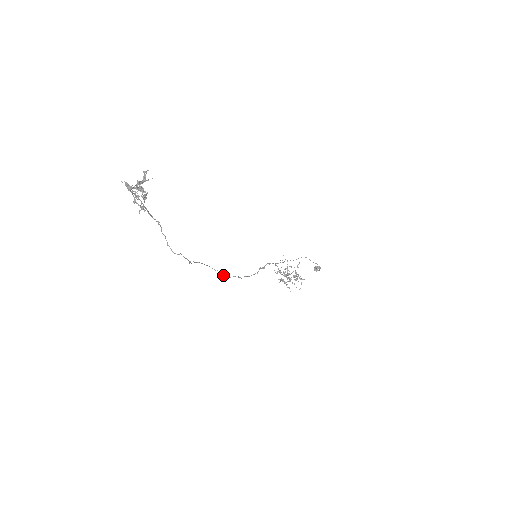
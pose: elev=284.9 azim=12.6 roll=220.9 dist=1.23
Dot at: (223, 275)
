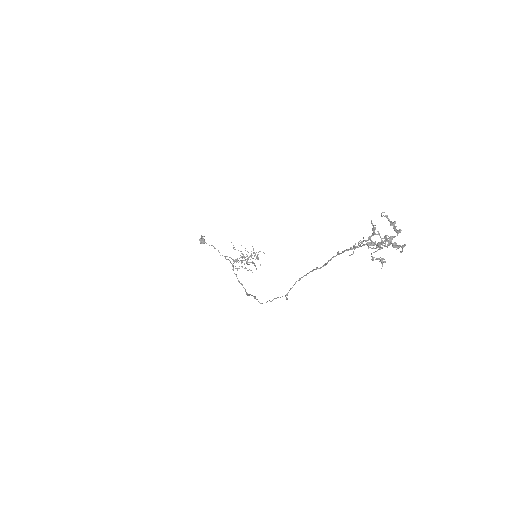
Dot at: occluded
